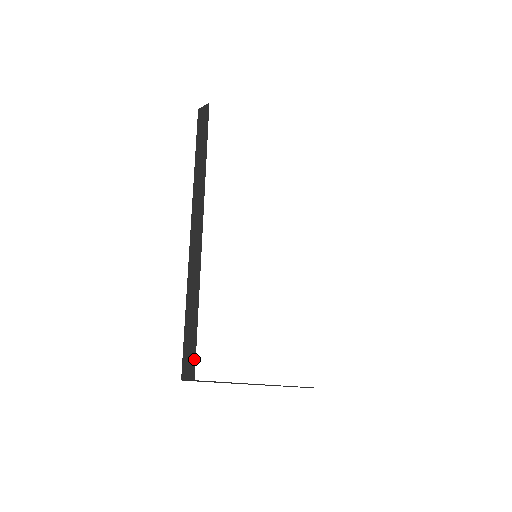
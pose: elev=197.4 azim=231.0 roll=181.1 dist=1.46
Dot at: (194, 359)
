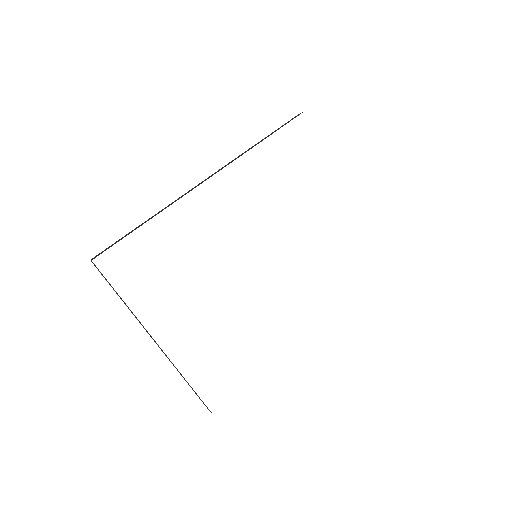
Dot at: occluded
